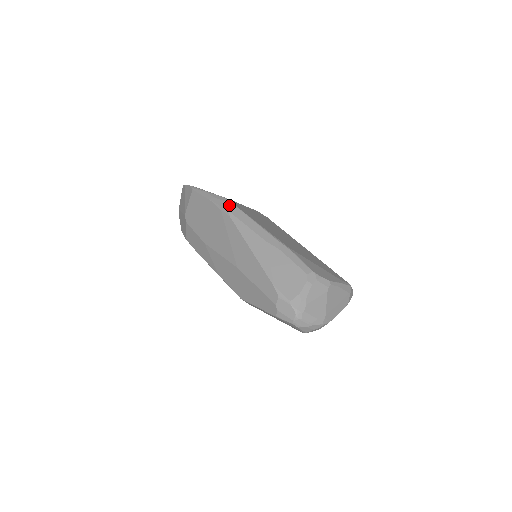
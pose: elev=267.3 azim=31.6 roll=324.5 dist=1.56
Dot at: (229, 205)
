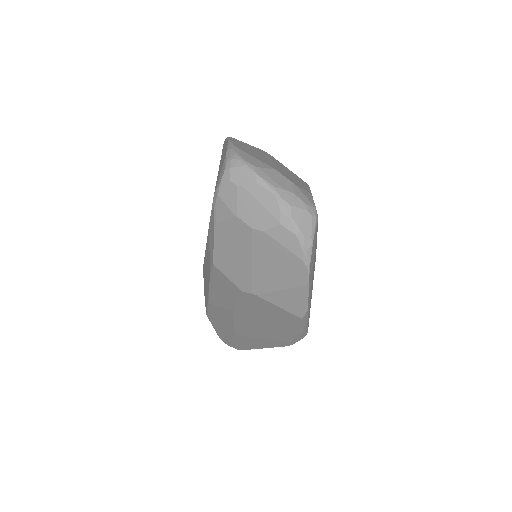
Dot at: occluded
